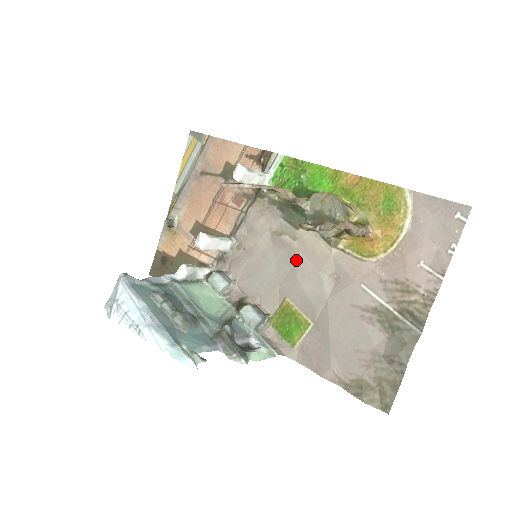
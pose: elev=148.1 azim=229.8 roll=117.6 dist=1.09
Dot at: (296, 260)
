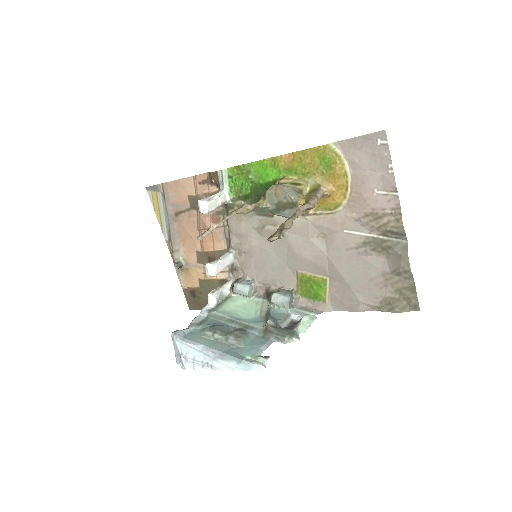
Dot at: (286, 240)
